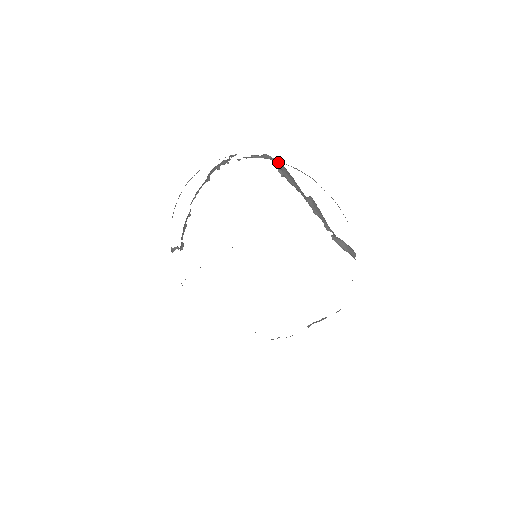
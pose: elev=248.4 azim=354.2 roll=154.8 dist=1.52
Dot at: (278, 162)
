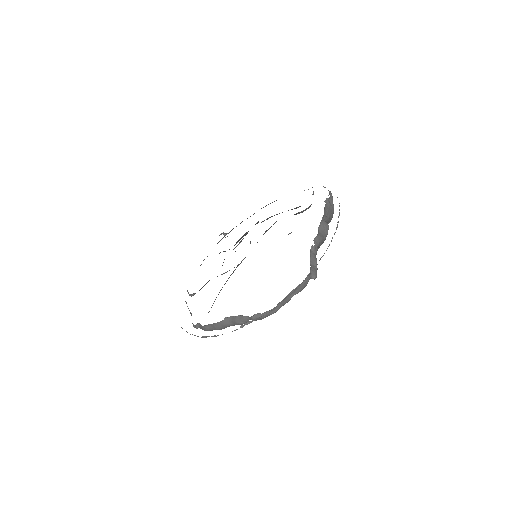
Dot at: occluded
